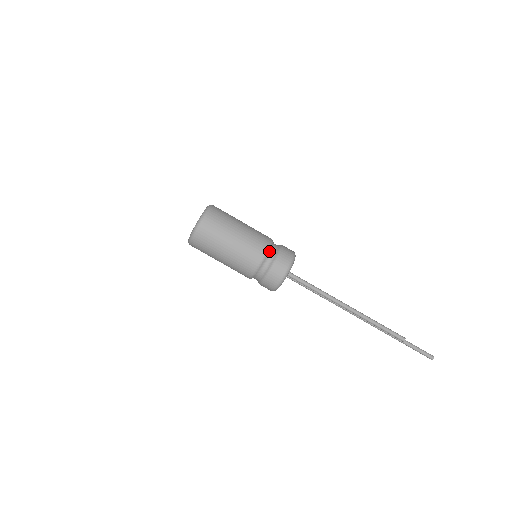
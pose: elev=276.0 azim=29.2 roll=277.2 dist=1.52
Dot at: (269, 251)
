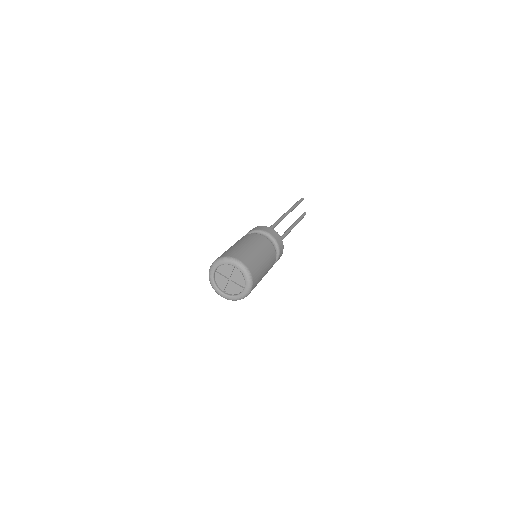
Dot at: (275, 255)
